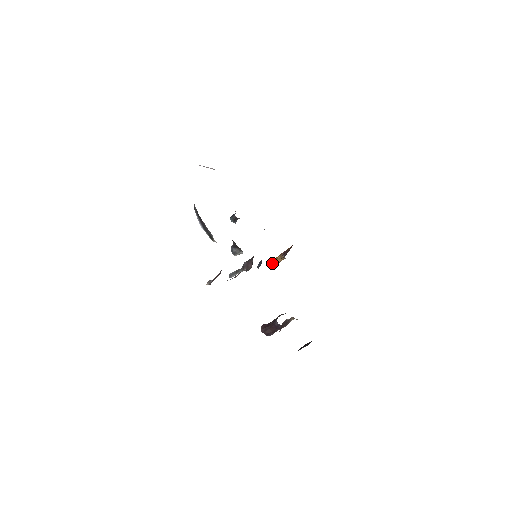
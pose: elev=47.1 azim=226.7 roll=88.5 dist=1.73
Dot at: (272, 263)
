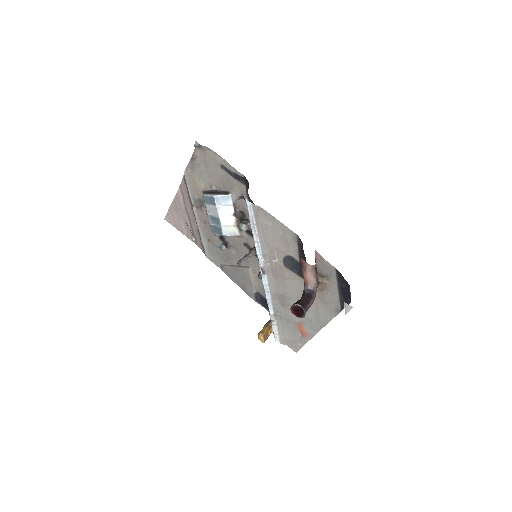
Dot at: (260, 332)
